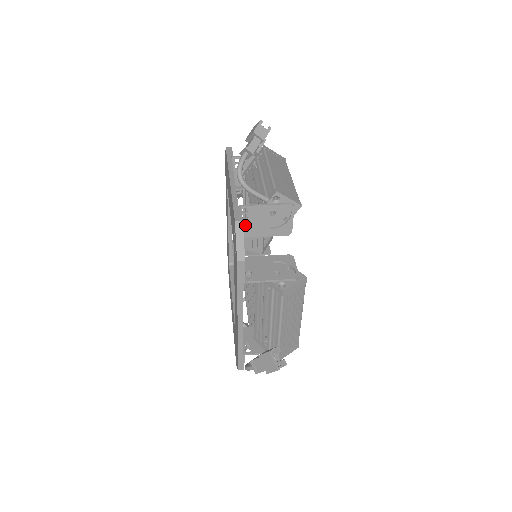
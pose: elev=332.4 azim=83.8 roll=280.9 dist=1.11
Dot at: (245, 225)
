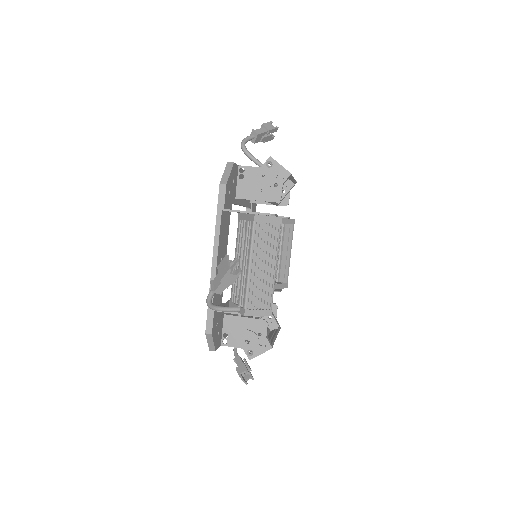
Dot at: (240, 186)
